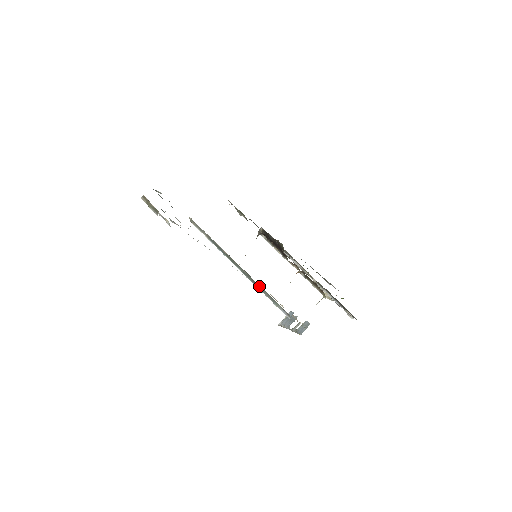
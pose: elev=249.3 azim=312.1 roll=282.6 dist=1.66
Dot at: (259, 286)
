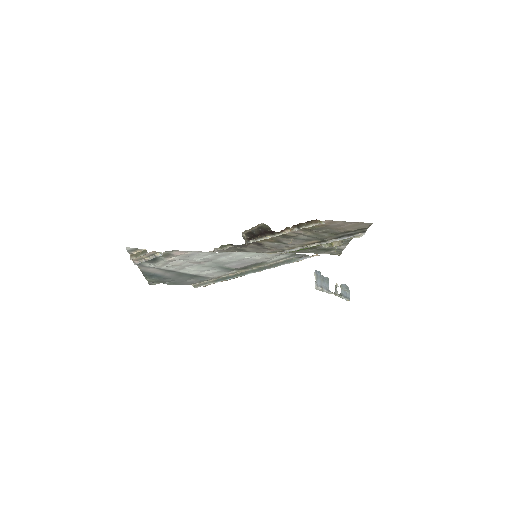
Dot at: (272, 265)
